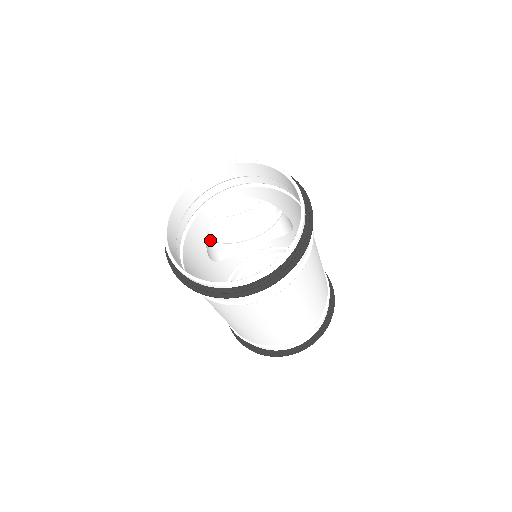
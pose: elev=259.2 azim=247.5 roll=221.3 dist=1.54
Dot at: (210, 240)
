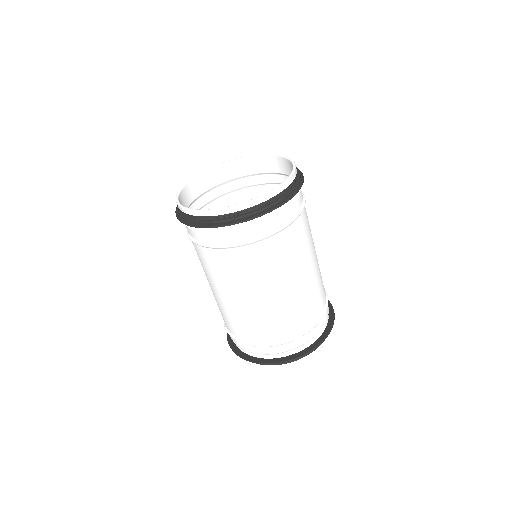
Dot at: occluded
